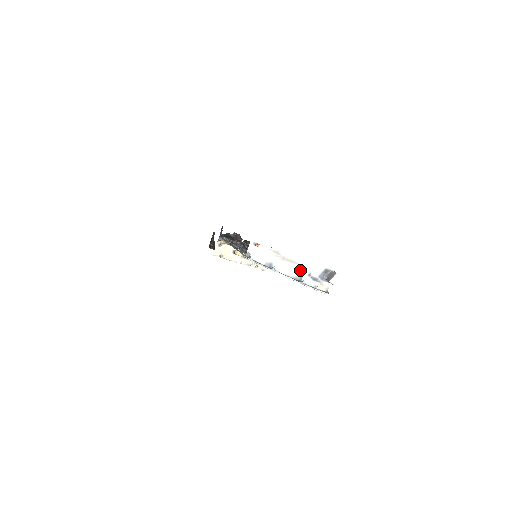
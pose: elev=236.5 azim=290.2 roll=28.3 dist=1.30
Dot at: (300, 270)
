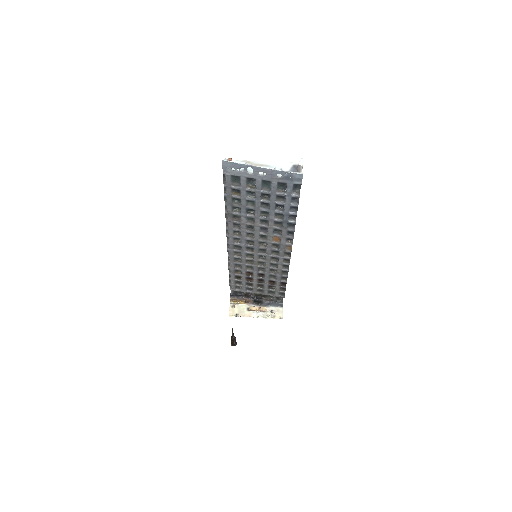
Dot at: occluded
